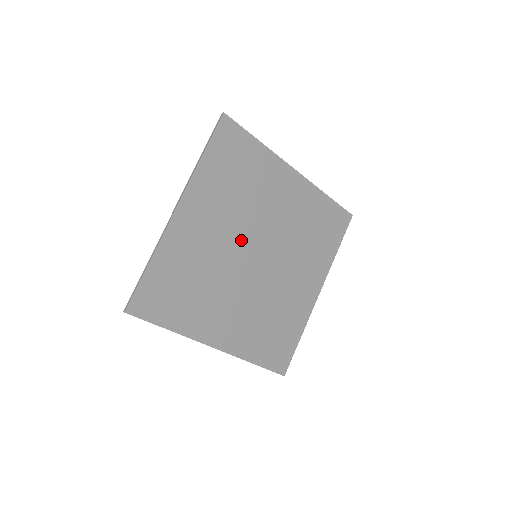
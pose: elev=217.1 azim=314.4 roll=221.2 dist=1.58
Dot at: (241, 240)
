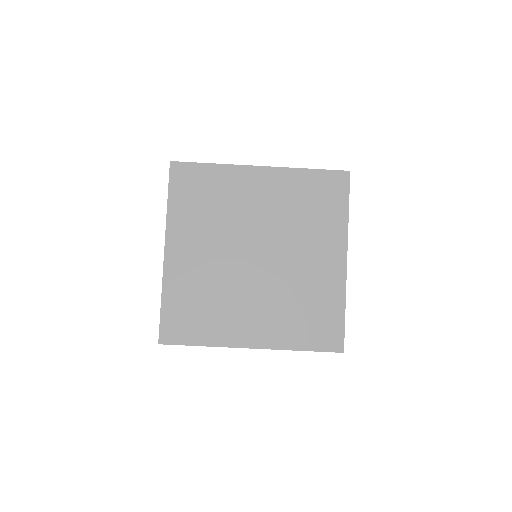
Dot at: (234, 249)
